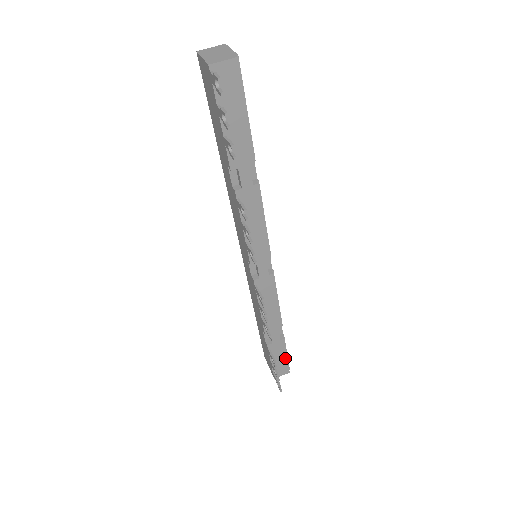
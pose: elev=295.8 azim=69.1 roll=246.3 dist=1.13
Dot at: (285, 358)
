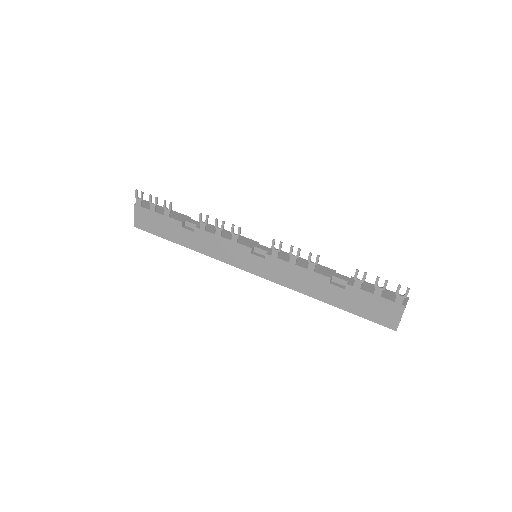
Dot at: occluded
